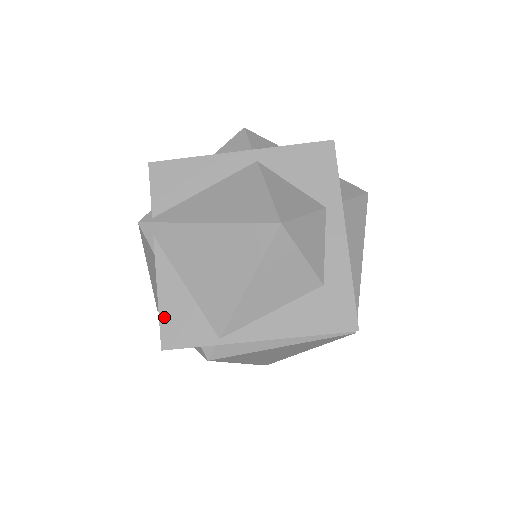
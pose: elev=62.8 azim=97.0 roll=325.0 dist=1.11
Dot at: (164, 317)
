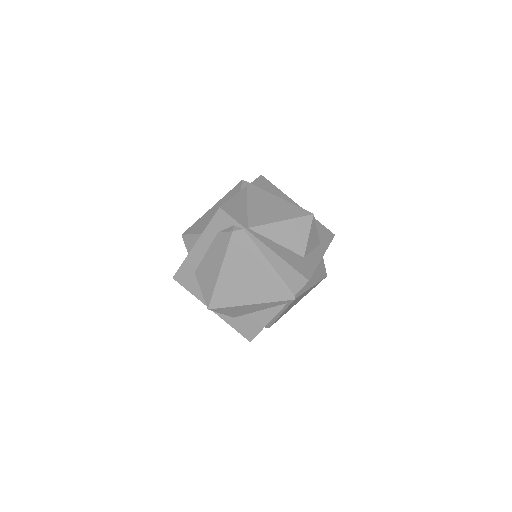
Dot at: (230, 203)
